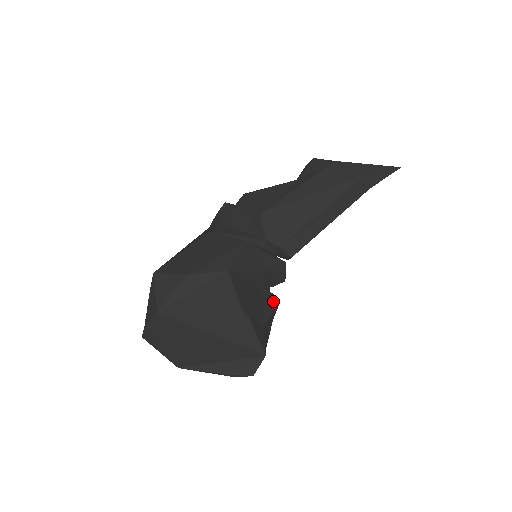
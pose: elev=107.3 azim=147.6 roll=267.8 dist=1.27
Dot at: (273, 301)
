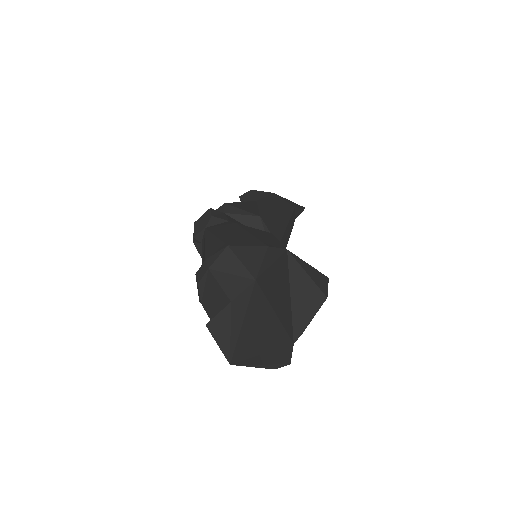
Dot at: occluded
